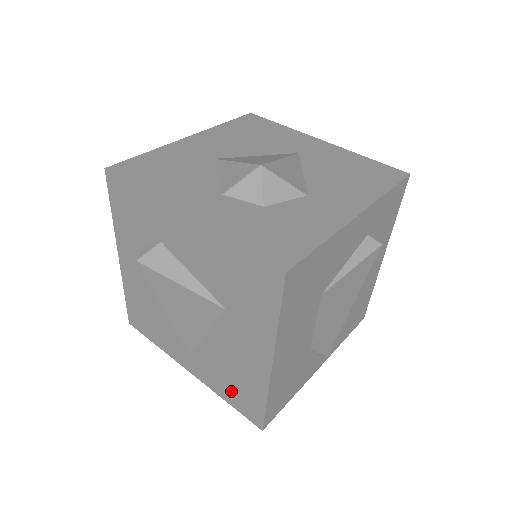
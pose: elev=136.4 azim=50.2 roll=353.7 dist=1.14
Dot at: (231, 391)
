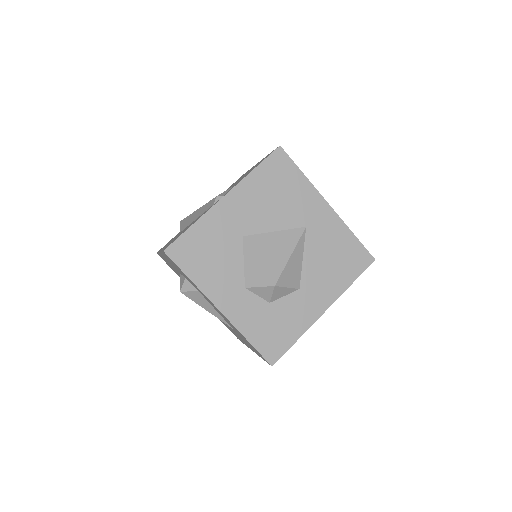
Dot at: occluded
